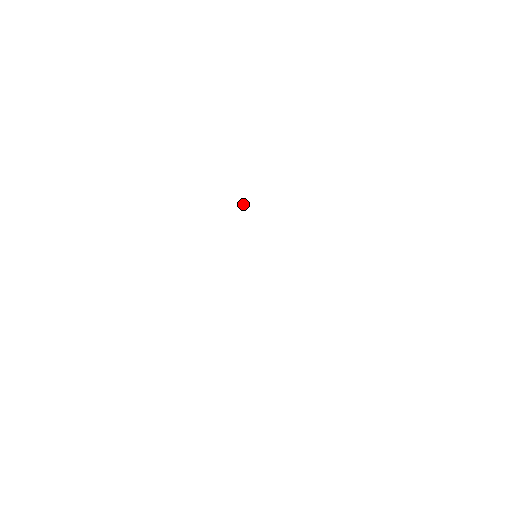
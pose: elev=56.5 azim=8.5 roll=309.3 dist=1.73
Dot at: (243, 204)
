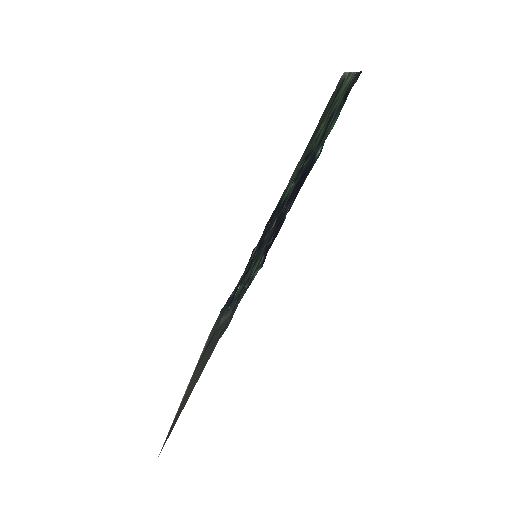
Dot at: (300, 166)
